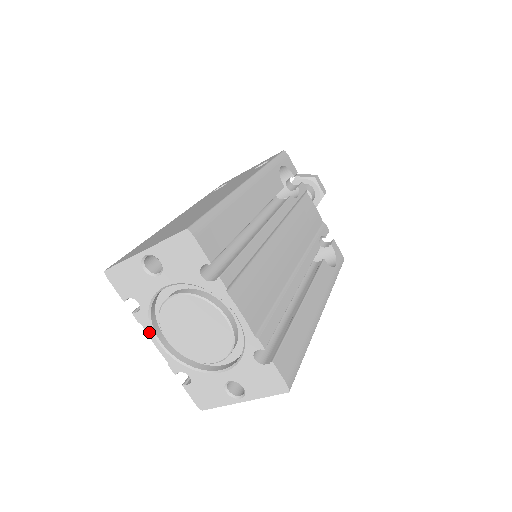
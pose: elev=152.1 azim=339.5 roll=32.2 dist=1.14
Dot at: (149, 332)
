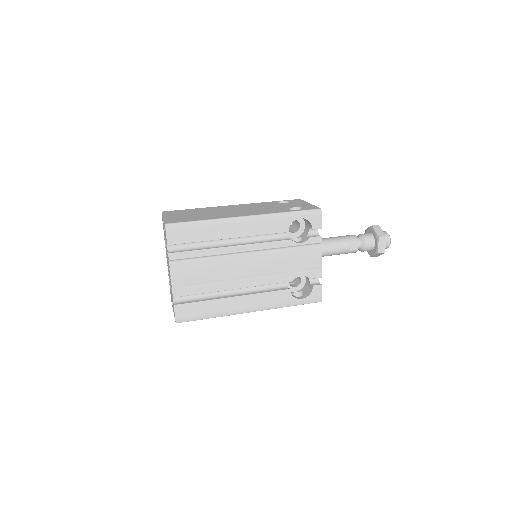
Dot at: occluded
